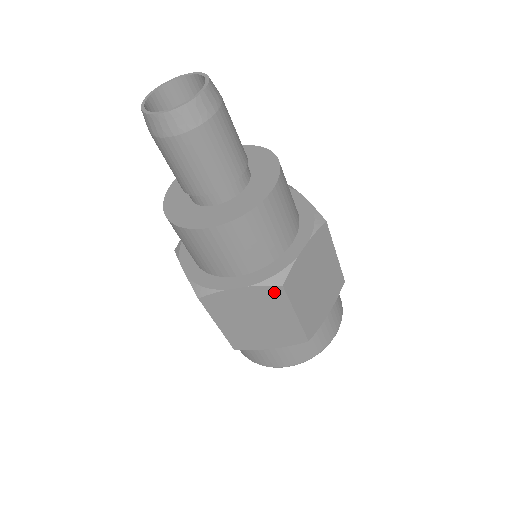
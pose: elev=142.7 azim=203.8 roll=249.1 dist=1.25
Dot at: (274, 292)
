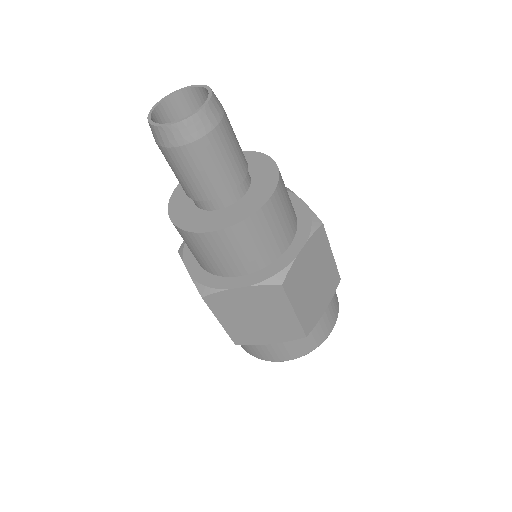
Dot at: occluded
